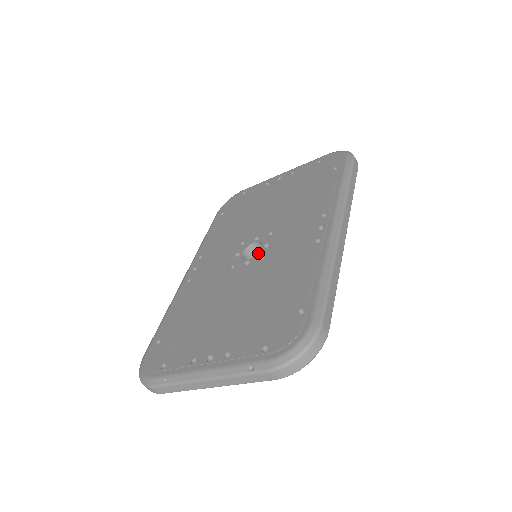
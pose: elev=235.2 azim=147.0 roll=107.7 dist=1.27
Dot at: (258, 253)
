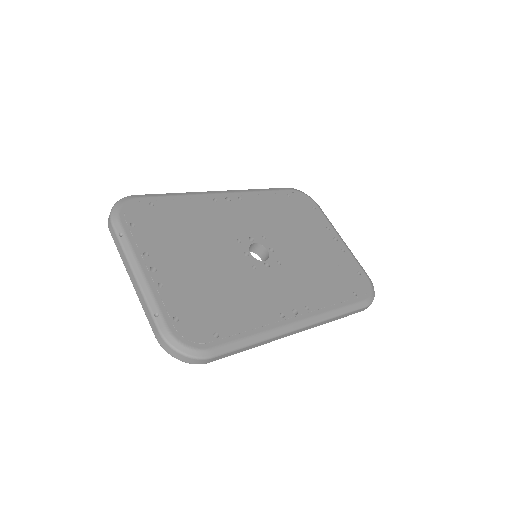
Dot at: (258, 260)
